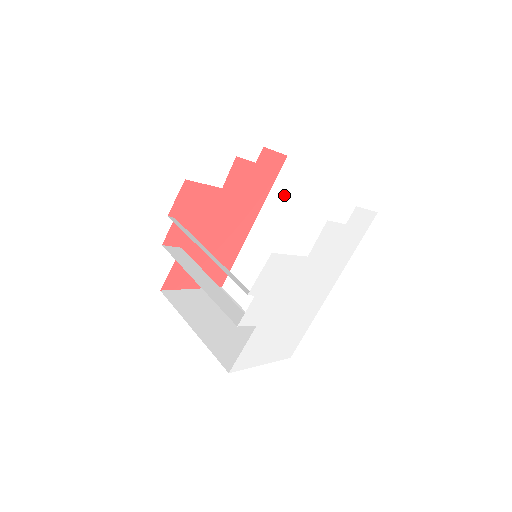
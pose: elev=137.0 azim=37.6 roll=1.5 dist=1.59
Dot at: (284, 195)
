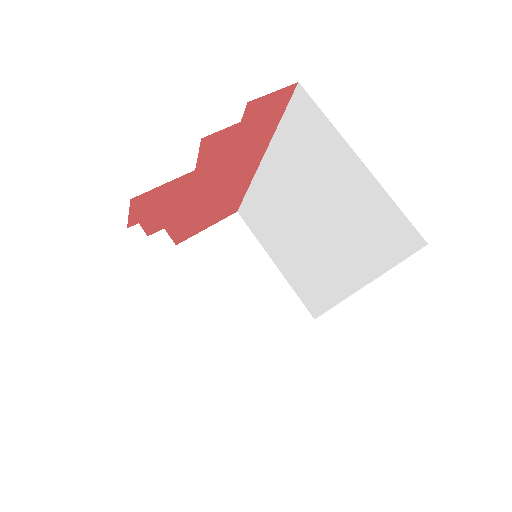
Dot at: (297, 143)
